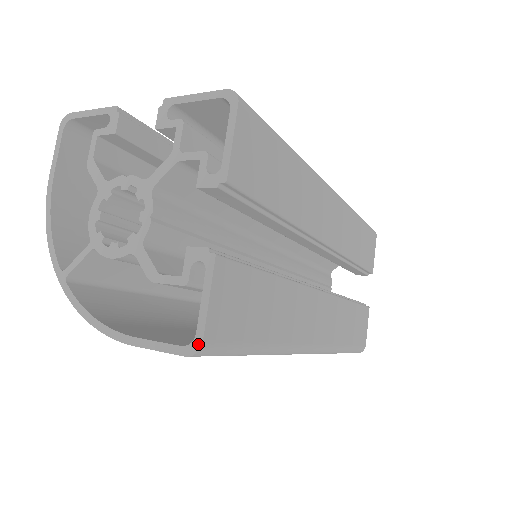
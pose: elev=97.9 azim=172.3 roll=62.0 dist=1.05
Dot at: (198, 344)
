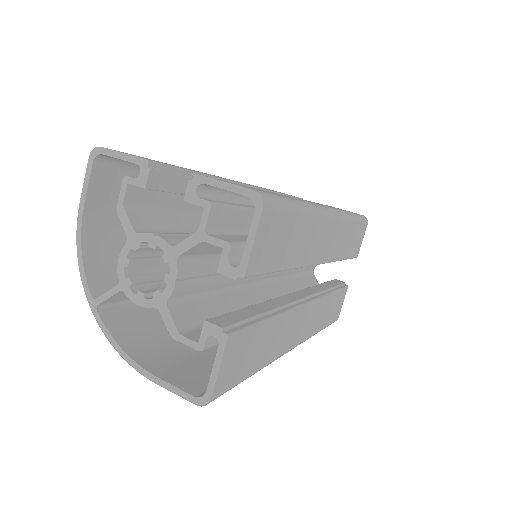
Dot at: (207, 400)
